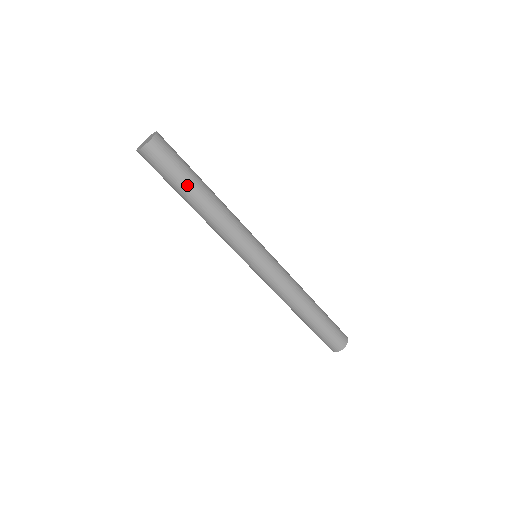
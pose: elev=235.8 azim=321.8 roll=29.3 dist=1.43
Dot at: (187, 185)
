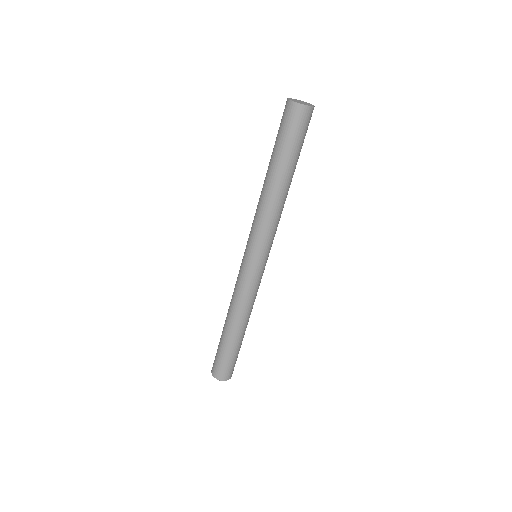
Dot at: (296, 162)
